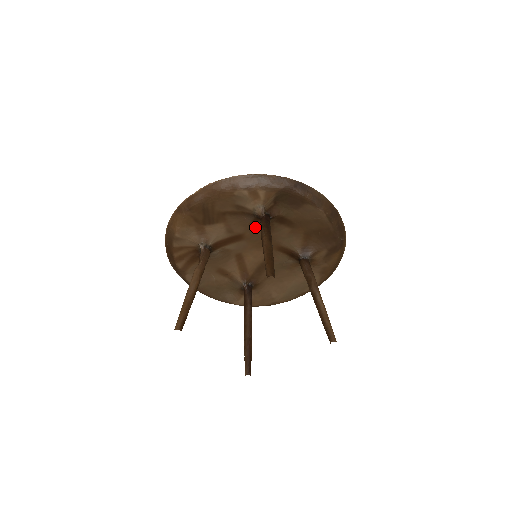
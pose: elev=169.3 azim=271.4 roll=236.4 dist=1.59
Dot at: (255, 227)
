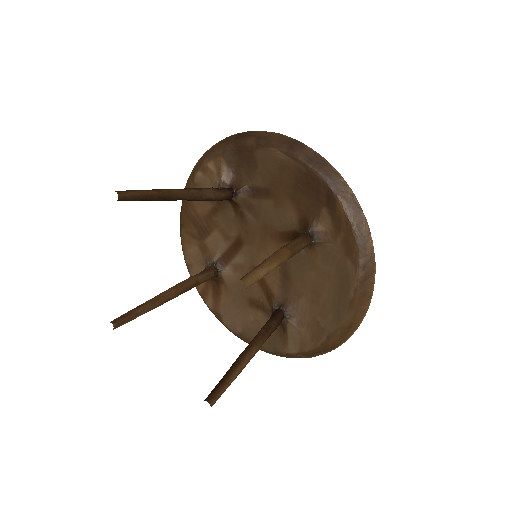
Dot at: (242, 218)
